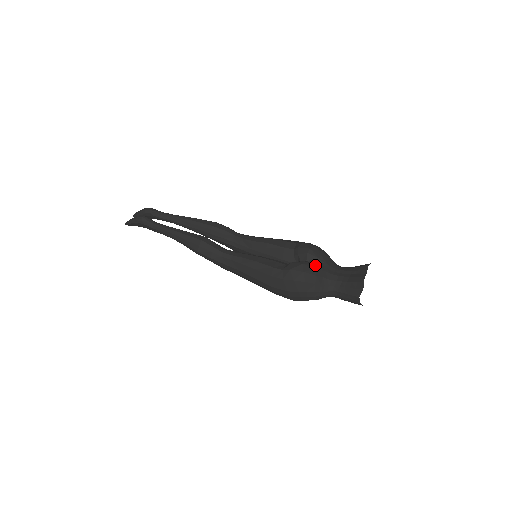
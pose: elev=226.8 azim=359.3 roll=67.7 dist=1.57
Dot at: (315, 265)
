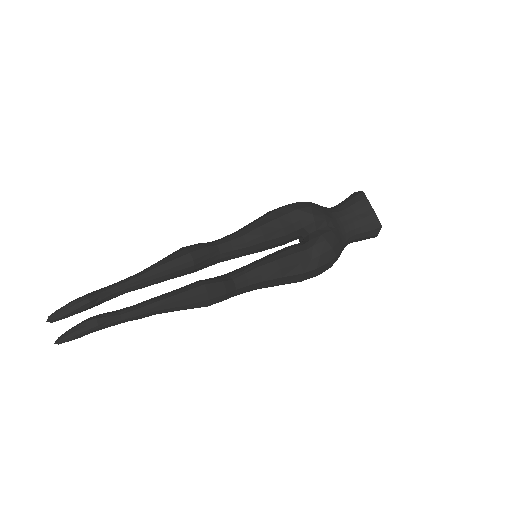
Dot at: (331, 231)
